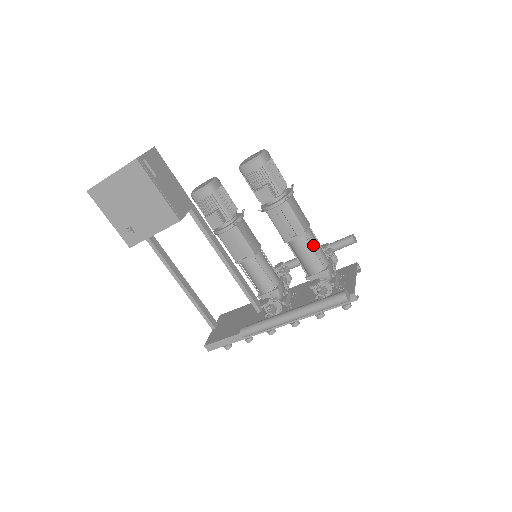
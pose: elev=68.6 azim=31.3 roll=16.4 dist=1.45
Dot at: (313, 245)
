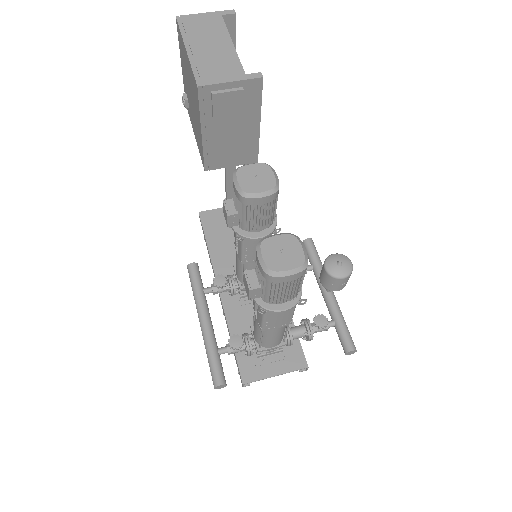
Dot at: (266, 334)
